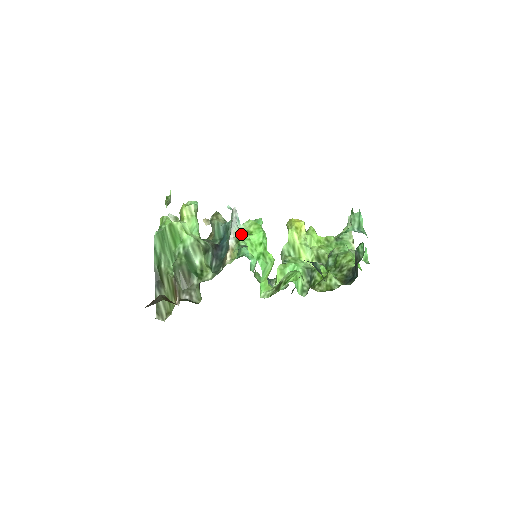
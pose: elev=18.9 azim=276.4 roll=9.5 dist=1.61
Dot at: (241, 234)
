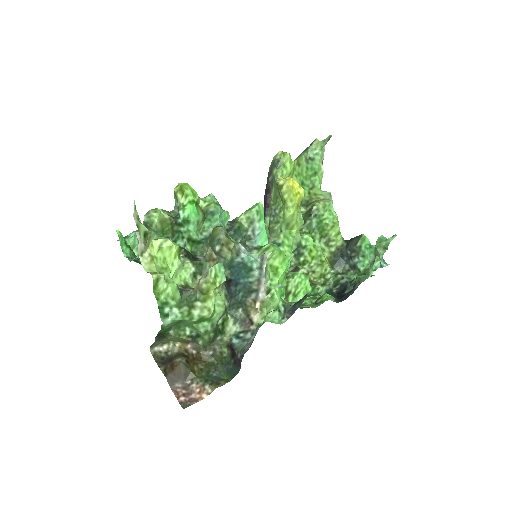
Dot at: (269, 278)
